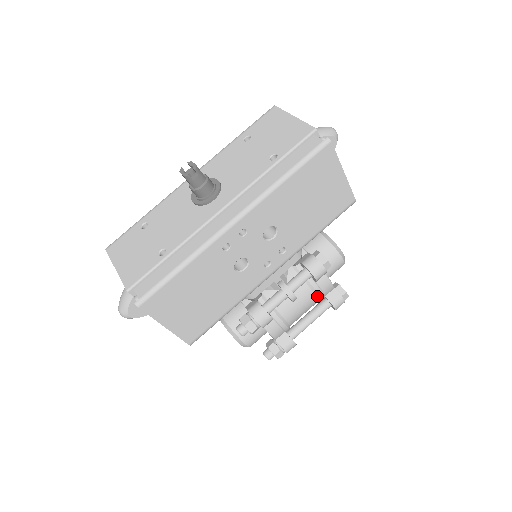
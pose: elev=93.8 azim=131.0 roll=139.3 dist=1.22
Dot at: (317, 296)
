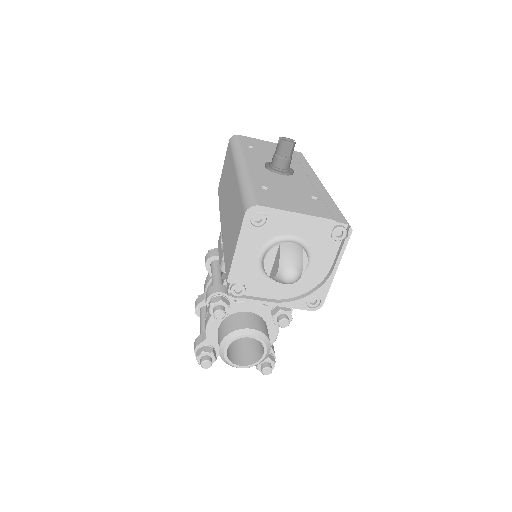
Dot at: occluded
